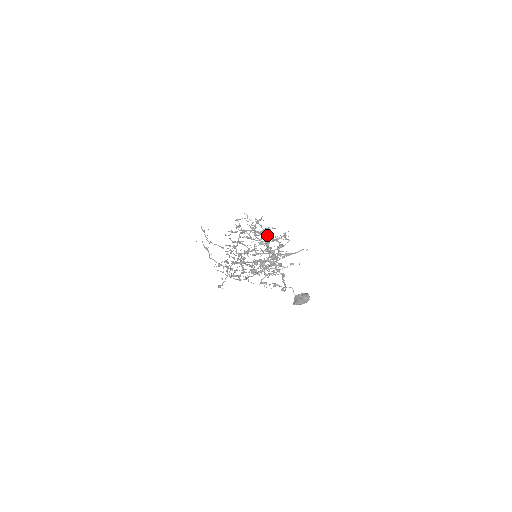
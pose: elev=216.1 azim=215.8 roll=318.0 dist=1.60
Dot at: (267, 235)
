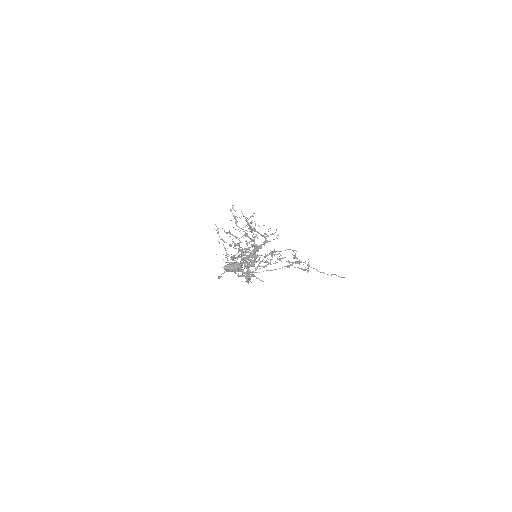
Dot at: (249, 226)
